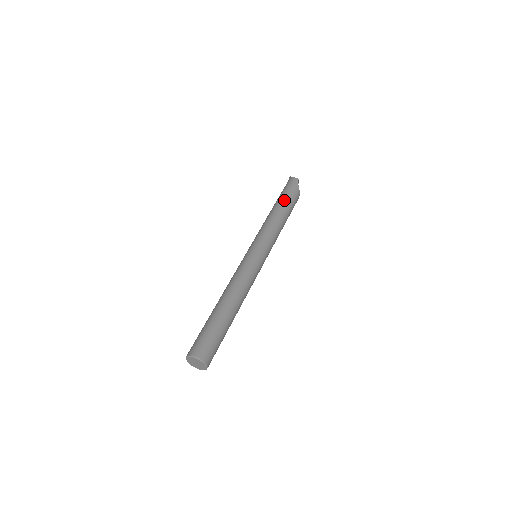
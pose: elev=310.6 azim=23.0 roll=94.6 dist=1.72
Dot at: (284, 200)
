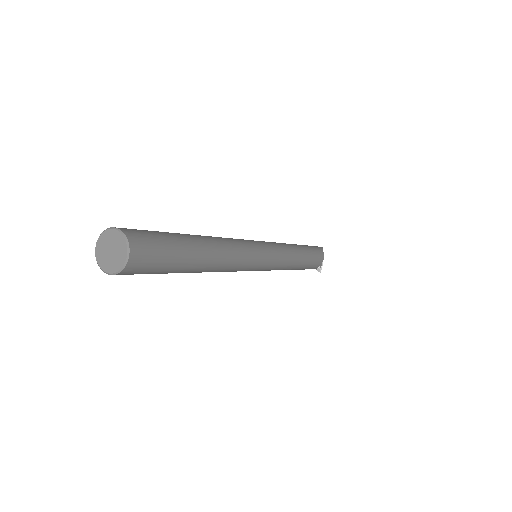
Dot at: (303, 245)
